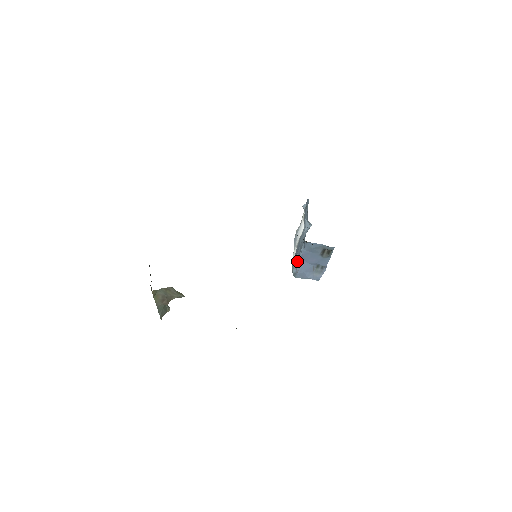
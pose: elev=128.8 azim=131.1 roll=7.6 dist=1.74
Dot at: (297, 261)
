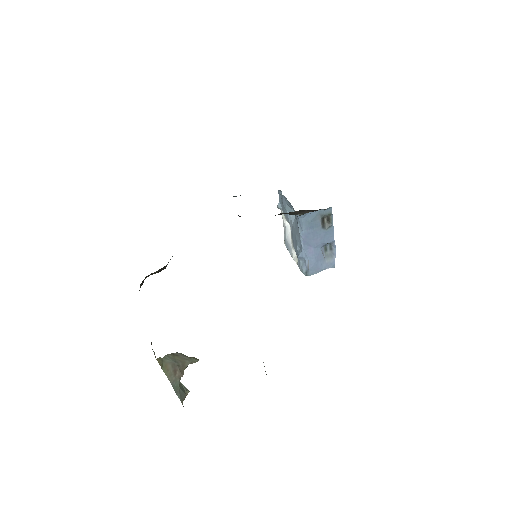
Dot at: (301, 253)
